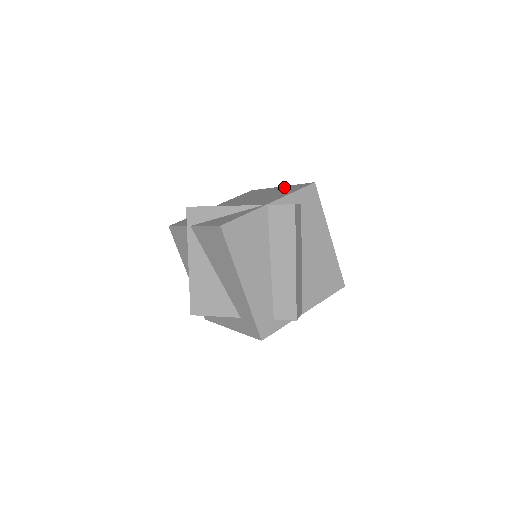
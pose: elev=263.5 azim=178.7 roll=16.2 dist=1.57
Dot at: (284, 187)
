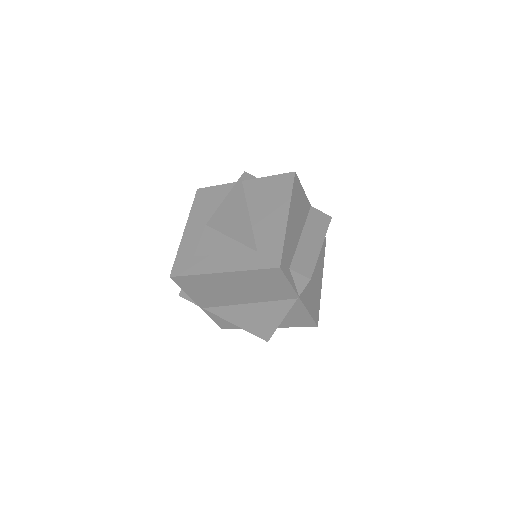
Dot at: occluded
